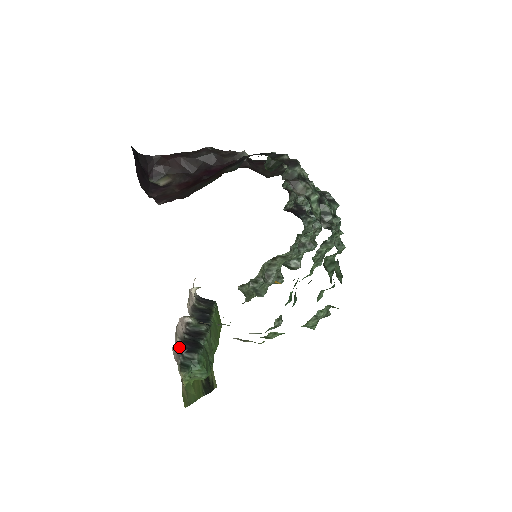
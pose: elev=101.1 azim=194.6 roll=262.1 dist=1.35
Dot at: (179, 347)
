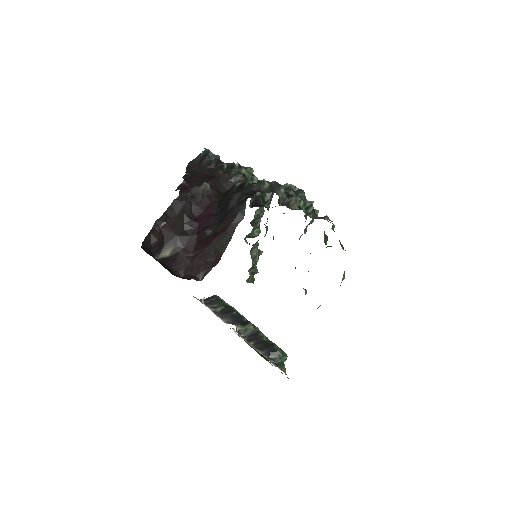
Dot at: (264, 356)
